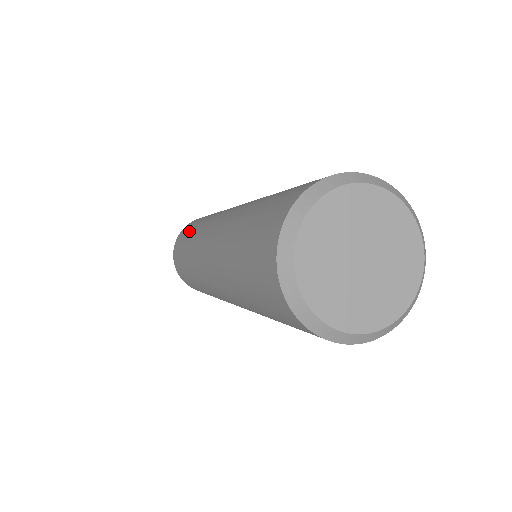
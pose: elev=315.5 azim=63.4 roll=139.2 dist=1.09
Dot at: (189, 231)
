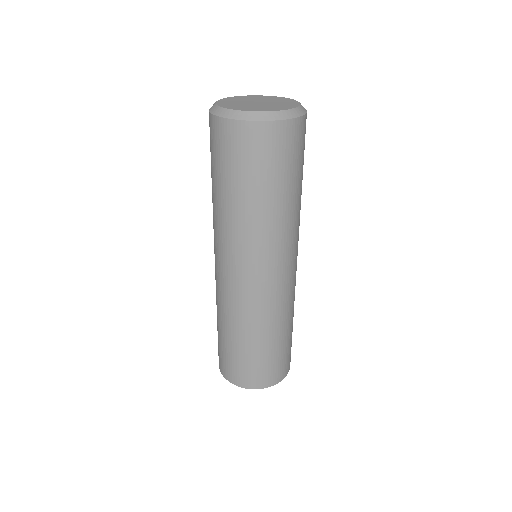
Dot at: occluded
